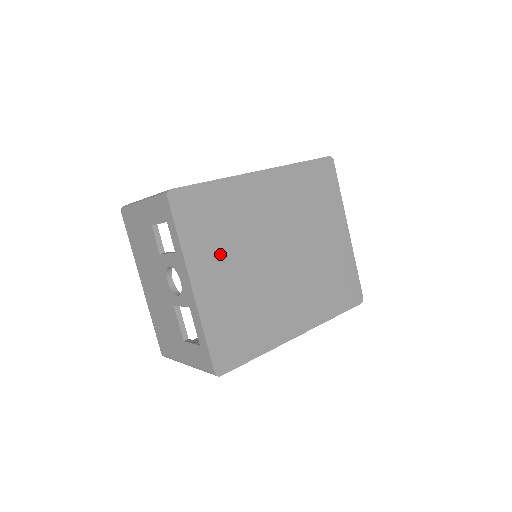
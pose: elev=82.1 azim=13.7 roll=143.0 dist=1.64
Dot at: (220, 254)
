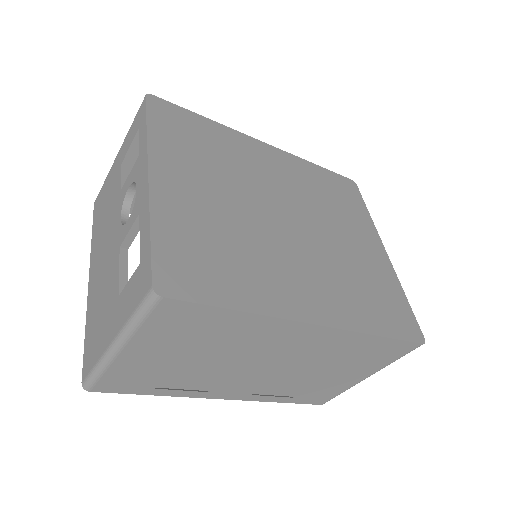
Dot at: (200, 171)
